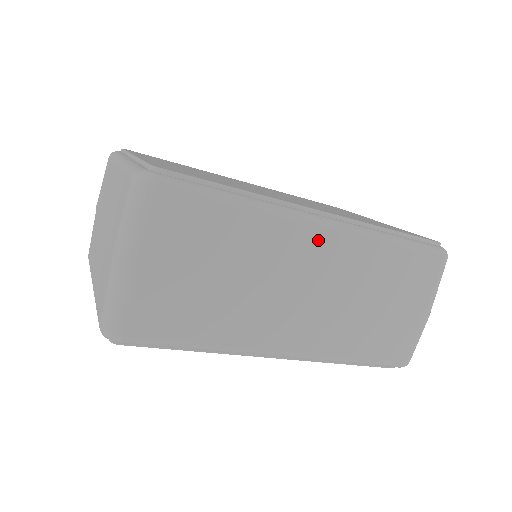
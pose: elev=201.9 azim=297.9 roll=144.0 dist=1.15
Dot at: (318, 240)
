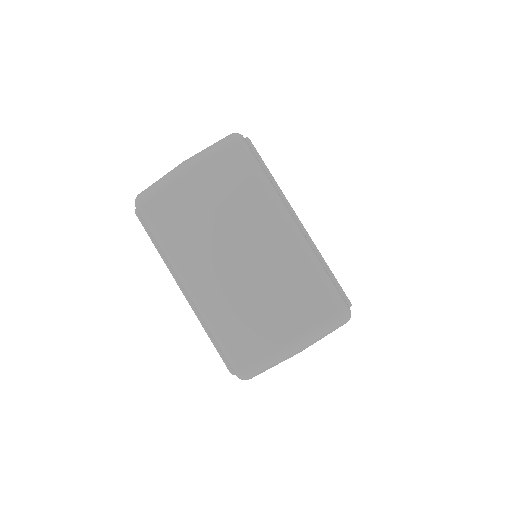
Dot at: occluded
